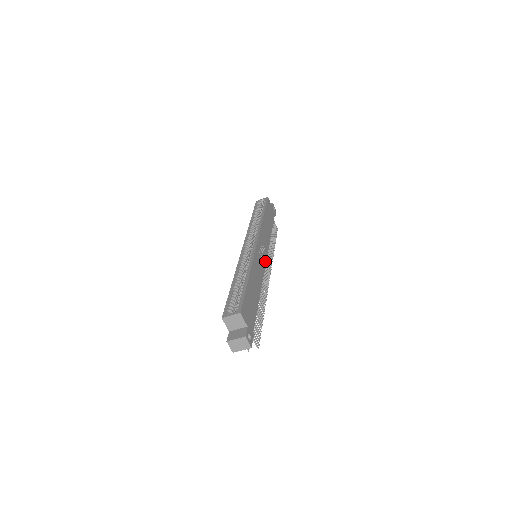
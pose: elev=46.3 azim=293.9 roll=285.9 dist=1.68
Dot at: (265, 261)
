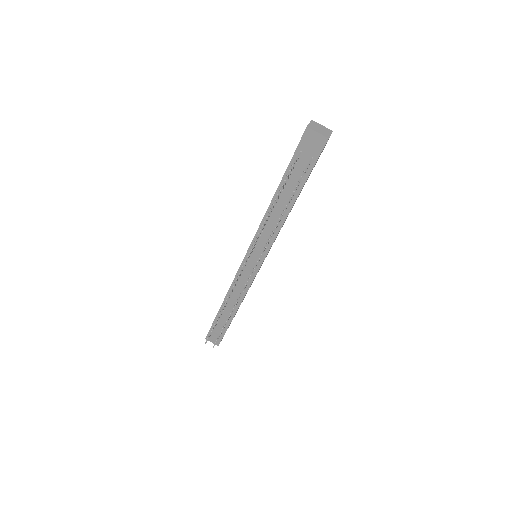
Dot at: occluded
